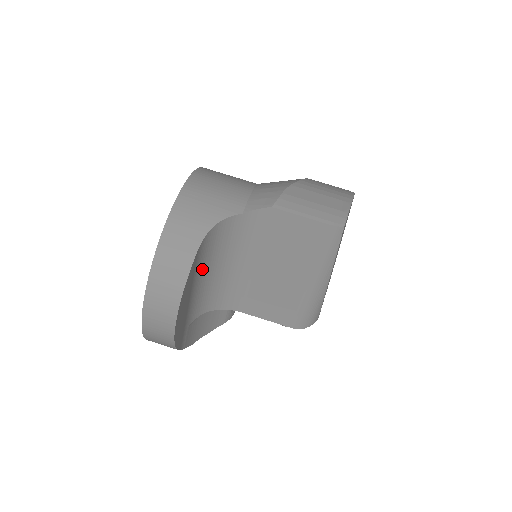
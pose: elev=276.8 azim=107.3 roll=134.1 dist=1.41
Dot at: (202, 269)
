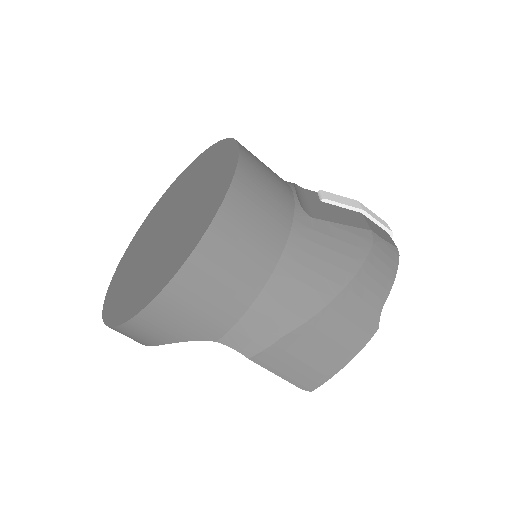
Dot at: occluded
